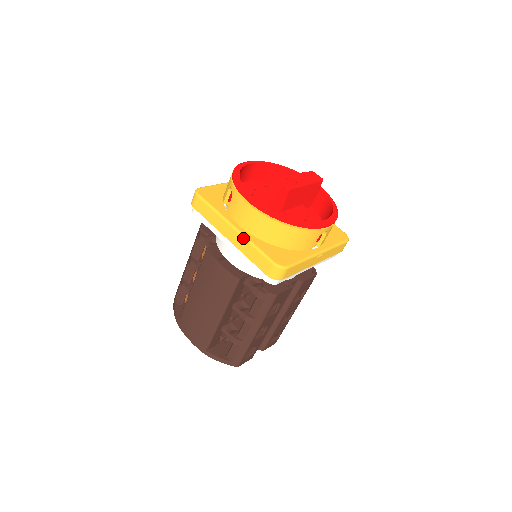
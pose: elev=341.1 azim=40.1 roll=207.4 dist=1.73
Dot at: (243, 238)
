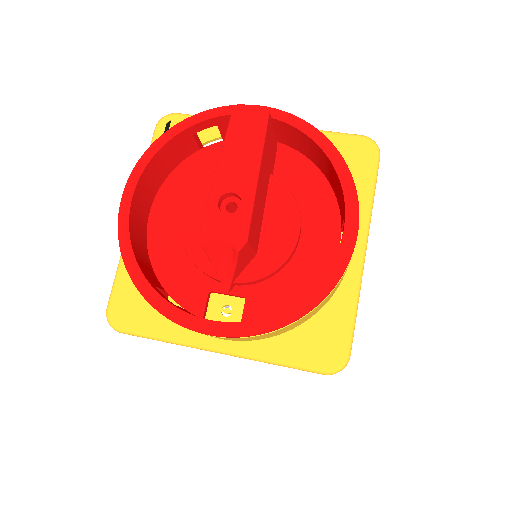
Dot at: occluded
